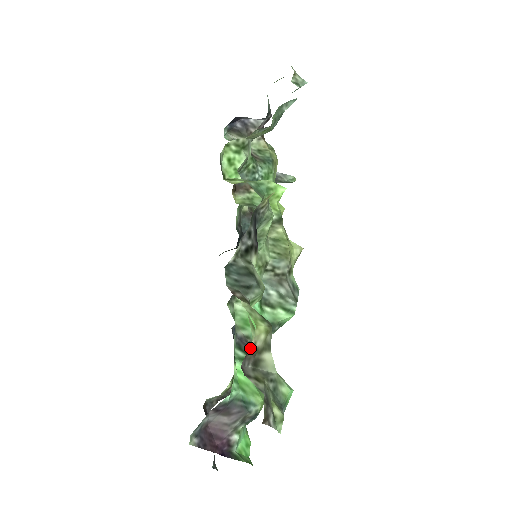
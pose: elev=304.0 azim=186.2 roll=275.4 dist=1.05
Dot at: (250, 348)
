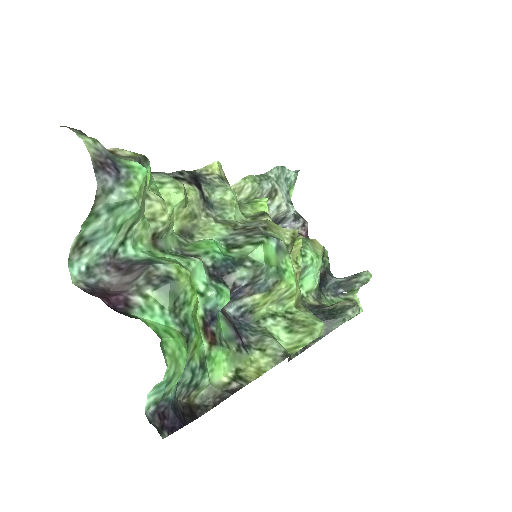
Dot at: occluded
